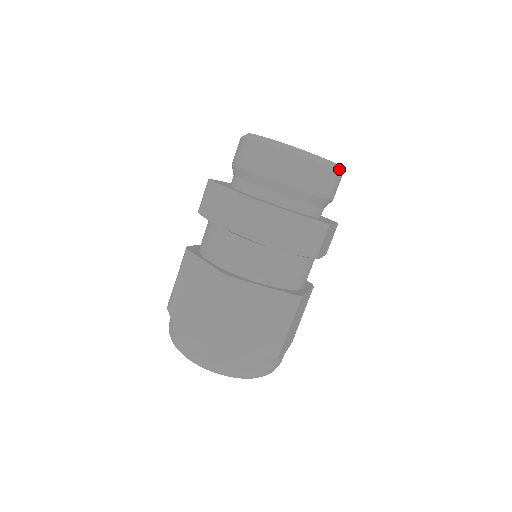
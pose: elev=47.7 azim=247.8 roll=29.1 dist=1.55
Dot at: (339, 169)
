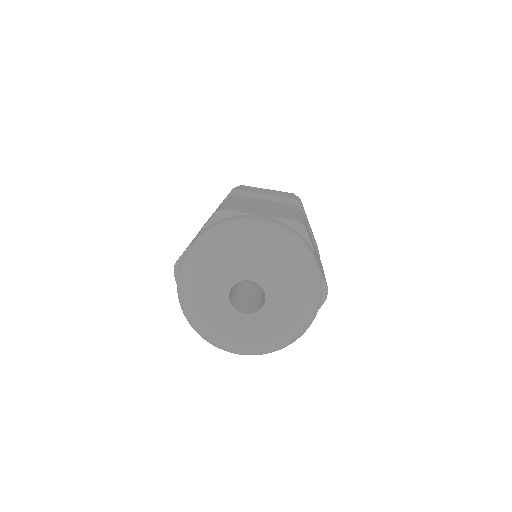
Dot at: occluded
